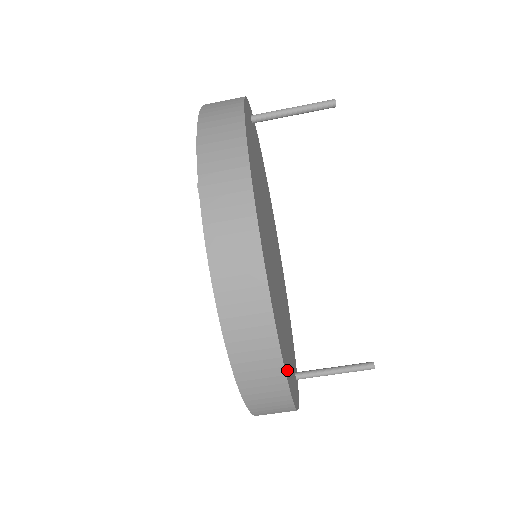
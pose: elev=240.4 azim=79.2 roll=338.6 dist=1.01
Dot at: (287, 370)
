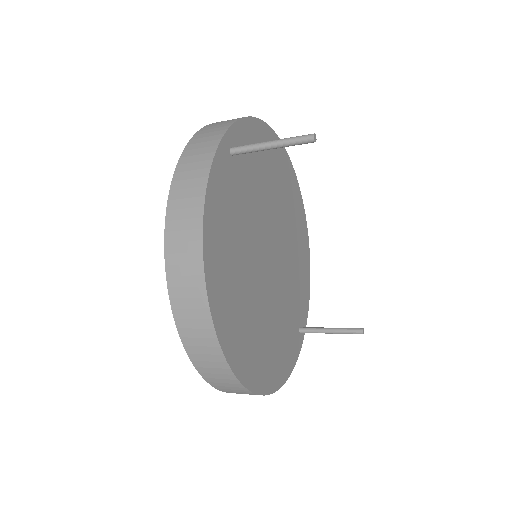
Dot at: (267, 380)
